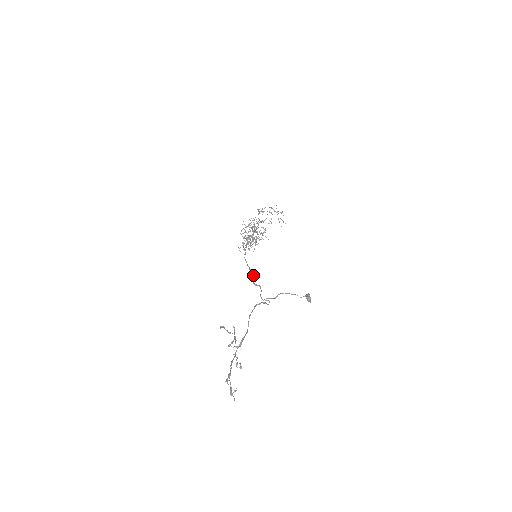
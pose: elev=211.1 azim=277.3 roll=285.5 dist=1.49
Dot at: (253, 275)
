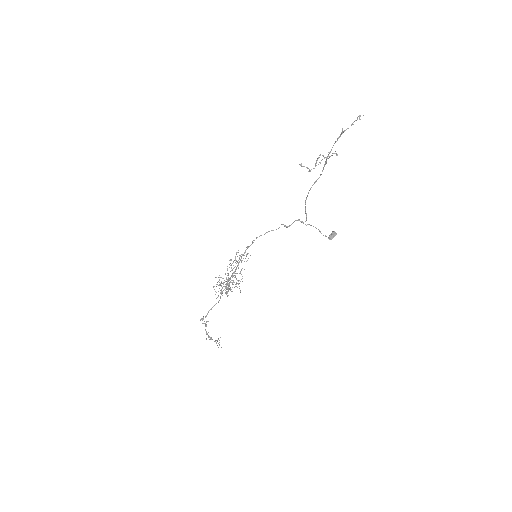
Dot at: (276, 229)
